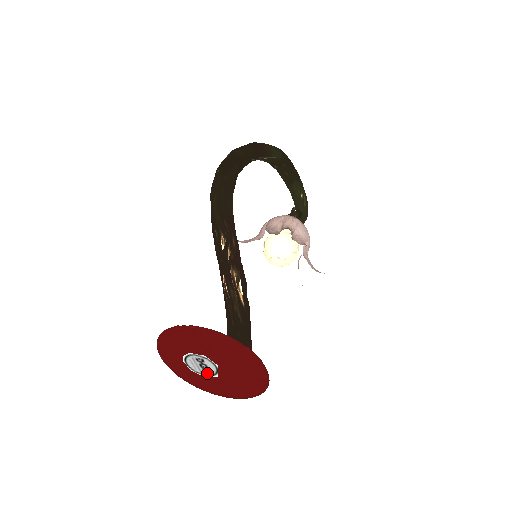
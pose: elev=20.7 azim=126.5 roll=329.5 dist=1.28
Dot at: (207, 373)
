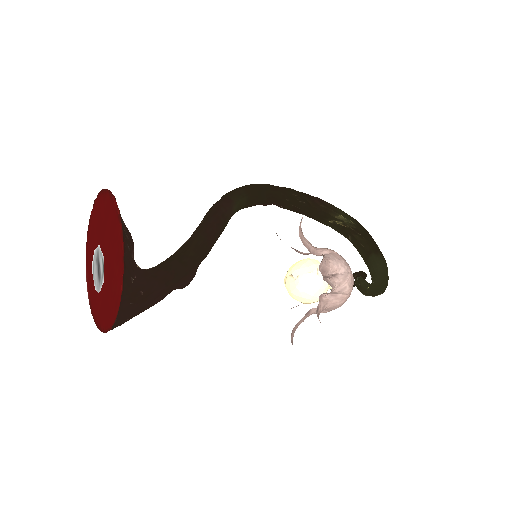
Dot at: (100, 282)
